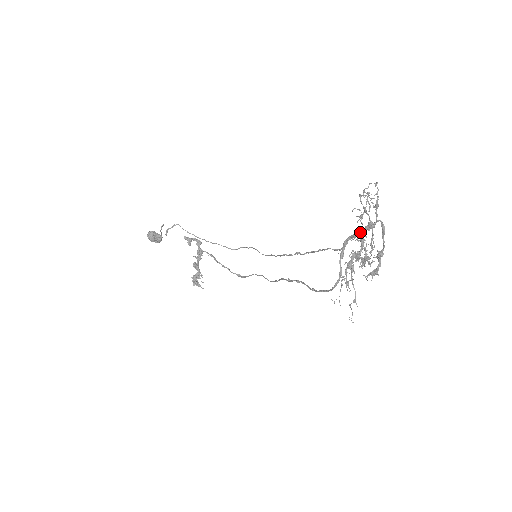
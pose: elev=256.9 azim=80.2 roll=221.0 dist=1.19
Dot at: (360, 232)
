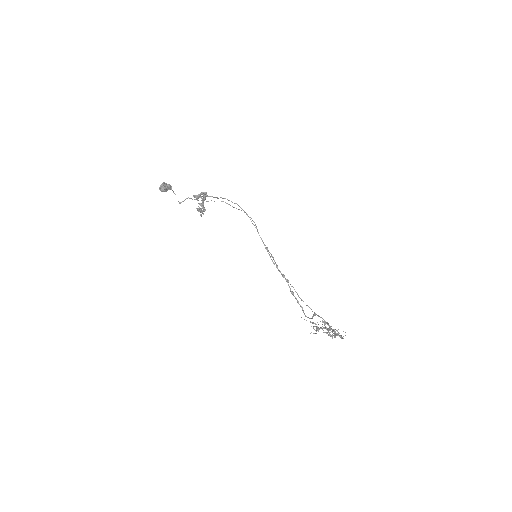
Dot at: occluded
